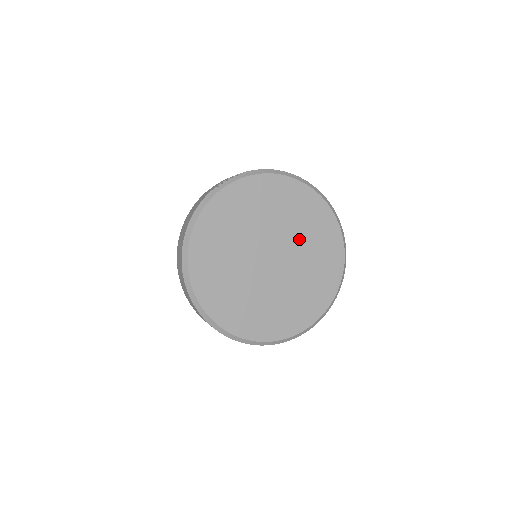
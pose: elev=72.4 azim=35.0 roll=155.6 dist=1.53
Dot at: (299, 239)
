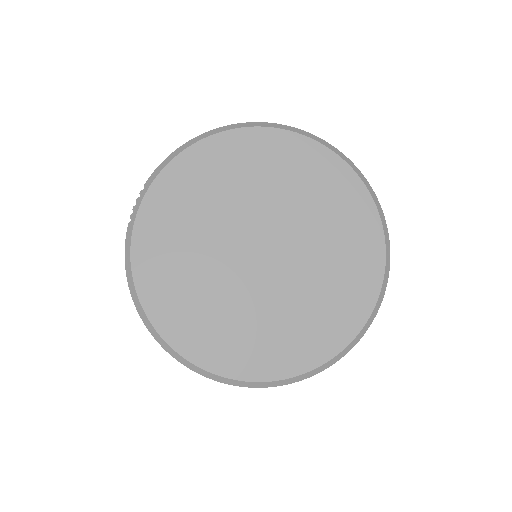
Dot at: (278, 201)
